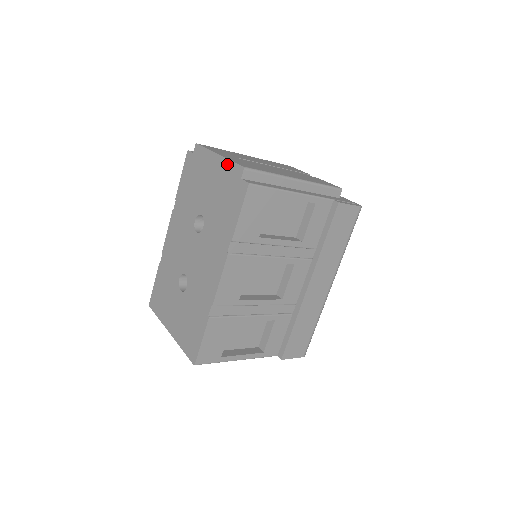
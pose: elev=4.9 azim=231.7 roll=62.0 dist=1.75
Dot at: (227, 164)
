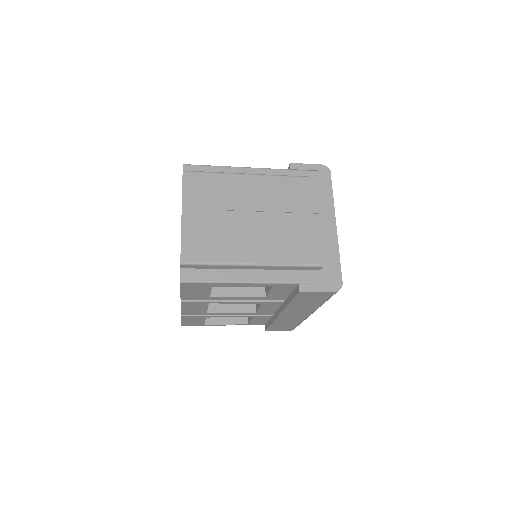
Dot at: (181, 237)
